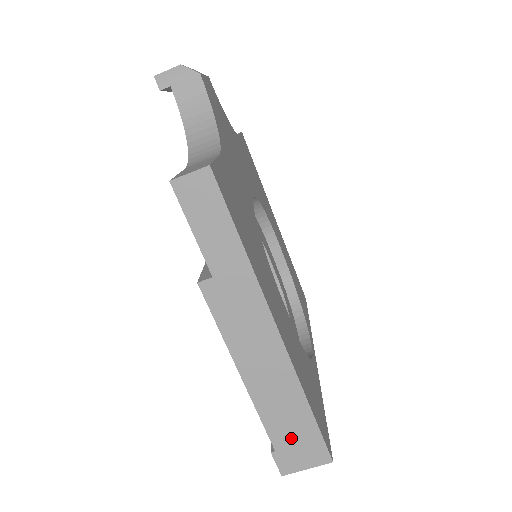
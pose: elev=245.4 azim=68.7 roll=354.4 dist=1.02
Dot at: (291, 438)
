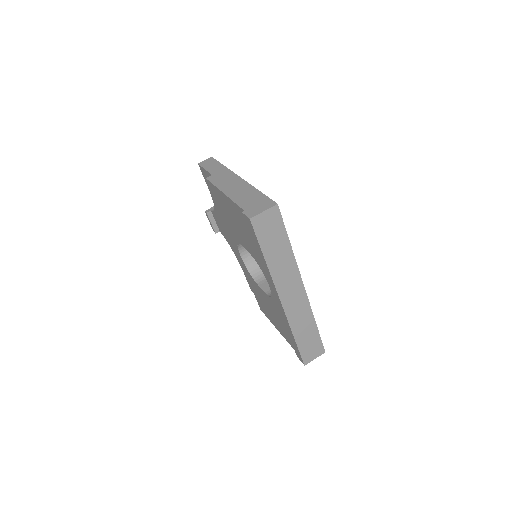
Dot at: (252, 204)
